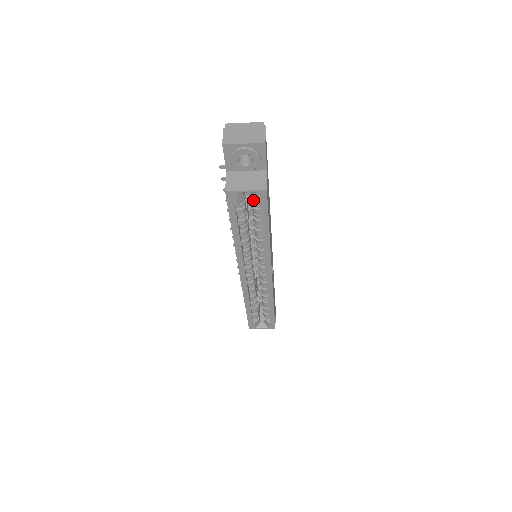
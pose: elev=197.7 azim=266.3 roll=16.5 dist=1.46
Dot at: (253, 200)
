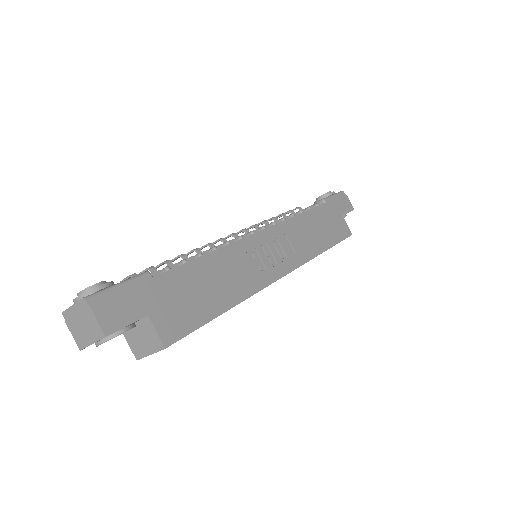
Dot at: occluded
